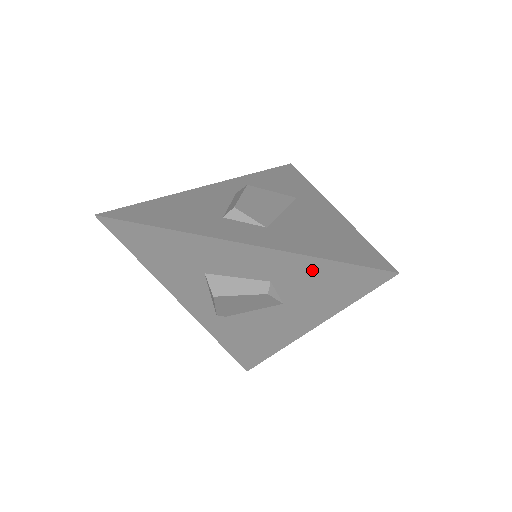
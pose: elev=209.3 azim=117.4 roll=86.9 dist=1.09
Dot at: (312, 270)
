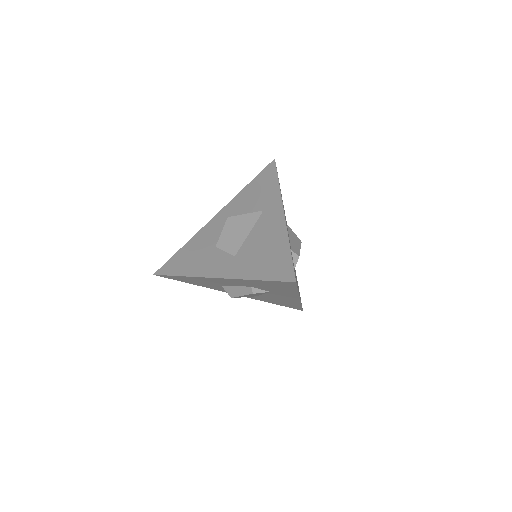
Dot at: (260, 283)
